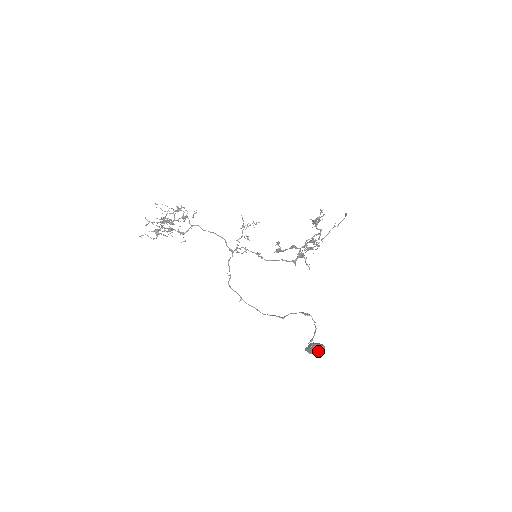
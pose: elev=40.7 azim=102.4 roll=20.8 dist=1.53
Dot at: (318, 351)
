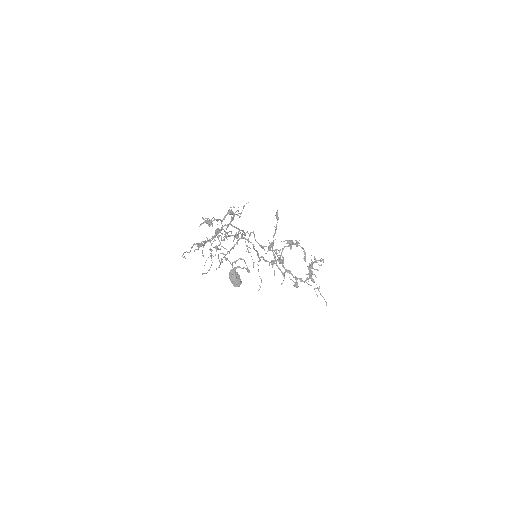
Dot at: occluded
